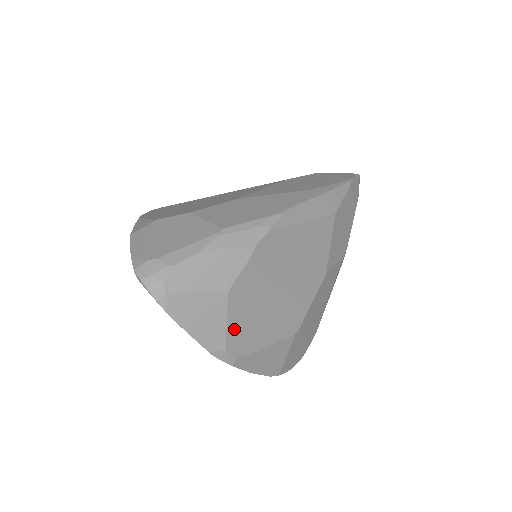
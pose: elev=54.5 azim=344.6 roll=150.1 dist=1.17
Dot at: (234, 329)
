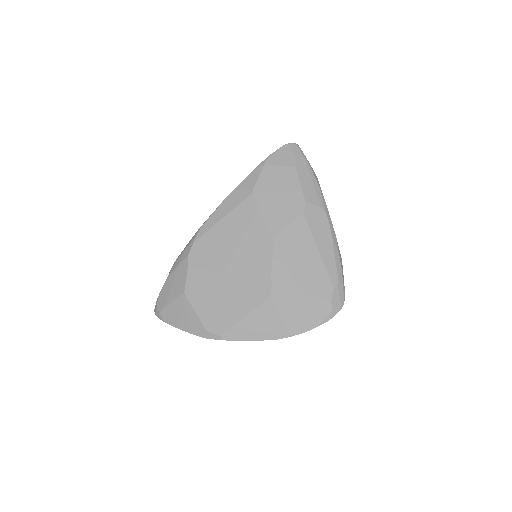
Dot at: (205, 314)
